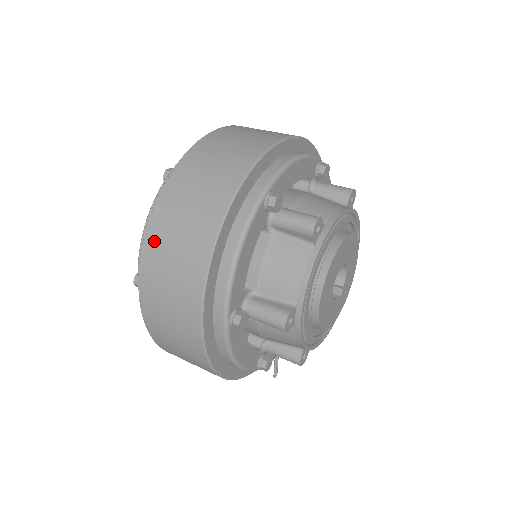
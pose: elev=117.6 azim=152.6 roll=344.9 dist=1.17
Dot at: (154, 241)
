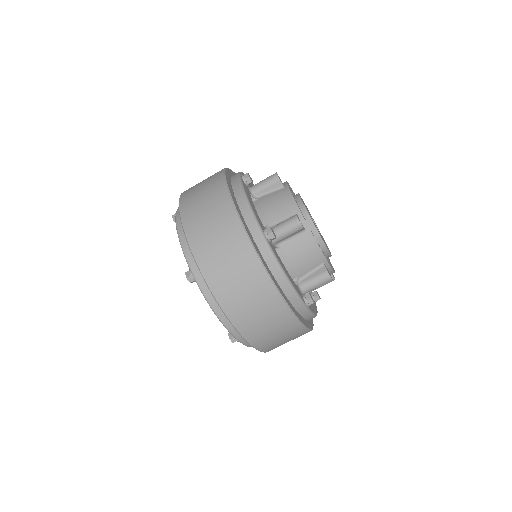
Dot at: (239, 317)
